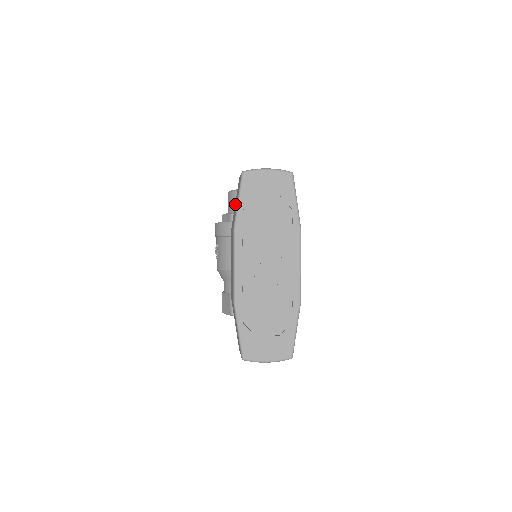
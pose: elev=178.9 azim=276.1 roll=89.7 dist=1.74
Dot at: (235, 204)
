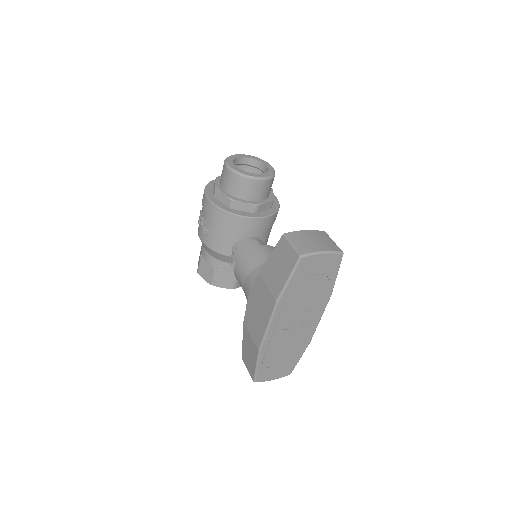
Dot at: (273, 260)
